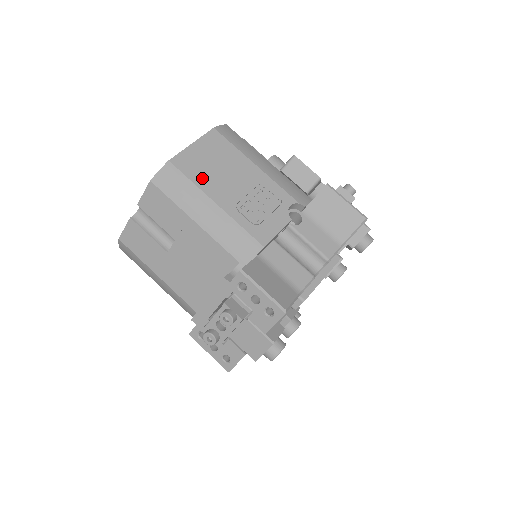
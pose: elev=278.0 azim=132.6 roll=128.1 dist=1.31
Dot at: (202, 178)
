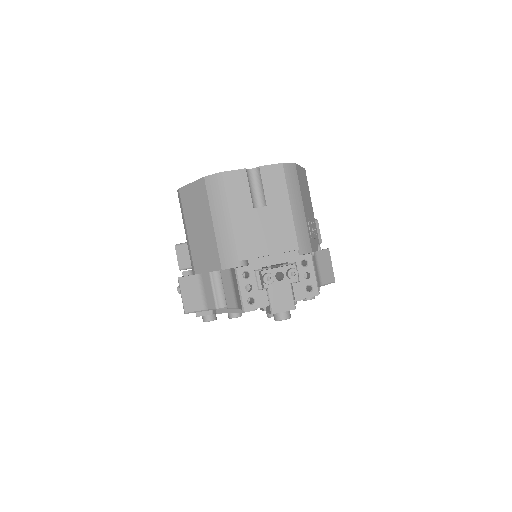
Dot at: (302, 188)
